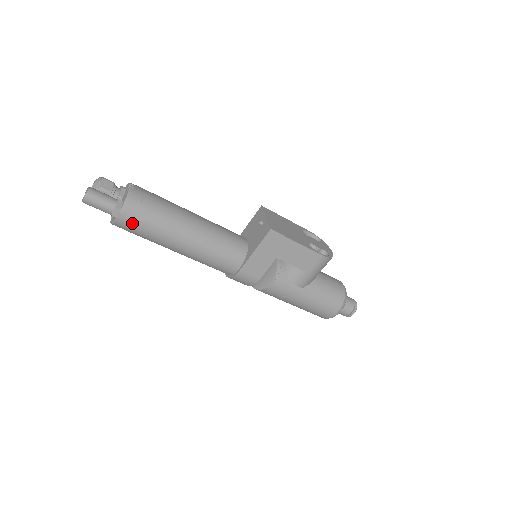
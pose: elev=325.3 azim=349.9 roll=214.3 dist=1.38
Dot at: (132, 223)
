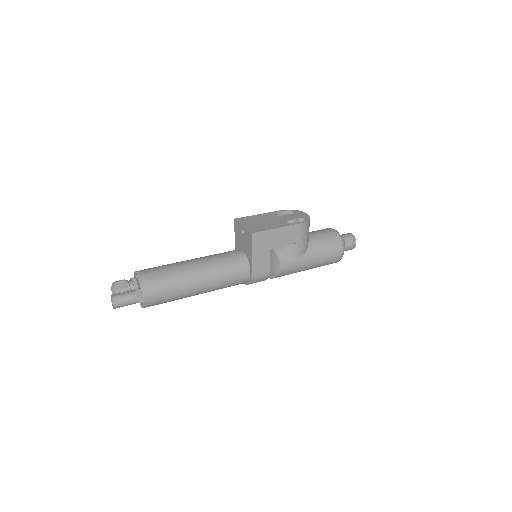
Dot at: (156, 298)
